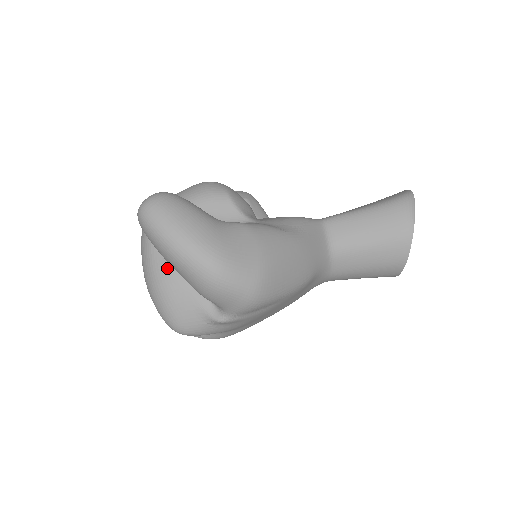
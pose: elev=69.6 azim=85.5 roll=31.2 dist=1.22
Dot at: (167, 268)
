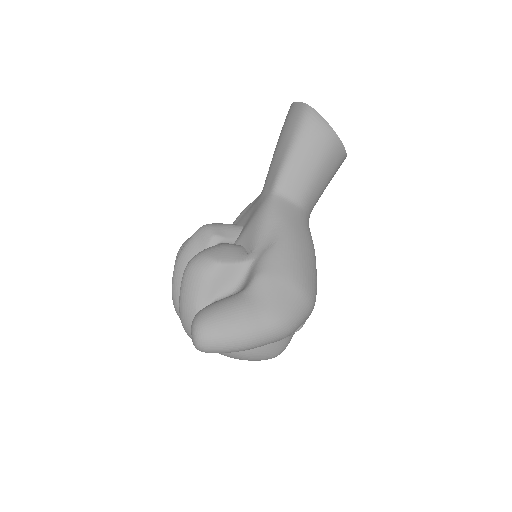
Dot at: occluded
